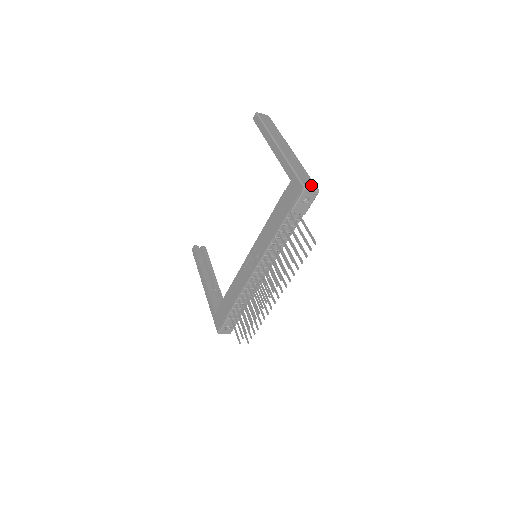
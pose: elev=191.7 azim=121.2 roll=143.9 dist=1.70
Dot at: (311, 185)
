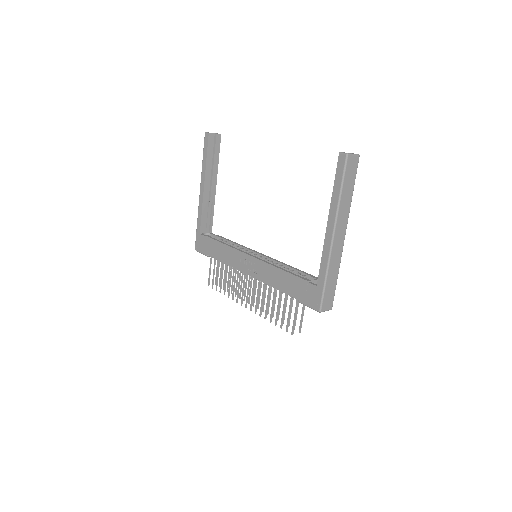
Dot at: (329, 304)
